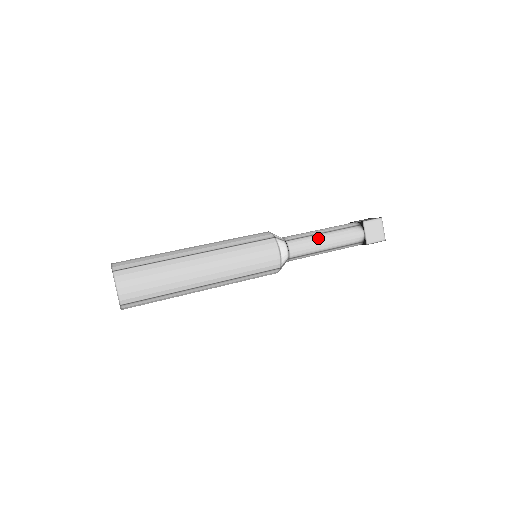
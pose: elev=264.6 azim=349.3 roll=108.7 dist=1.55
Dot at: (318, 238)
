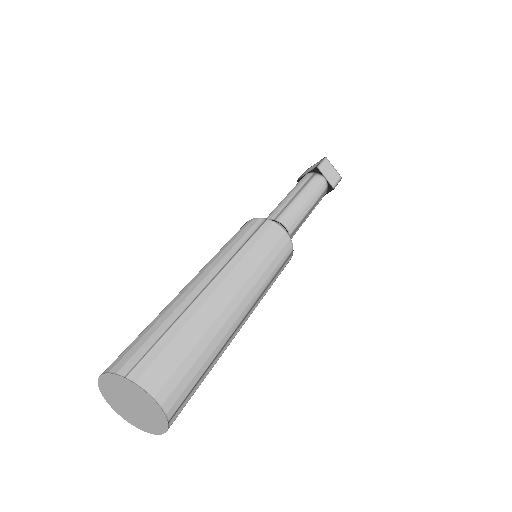
Dot at: occluded
